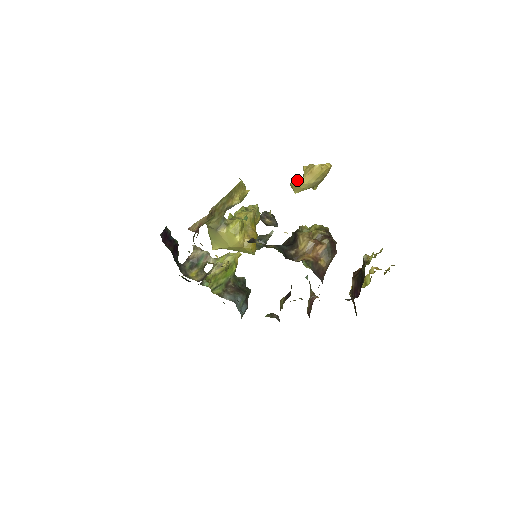
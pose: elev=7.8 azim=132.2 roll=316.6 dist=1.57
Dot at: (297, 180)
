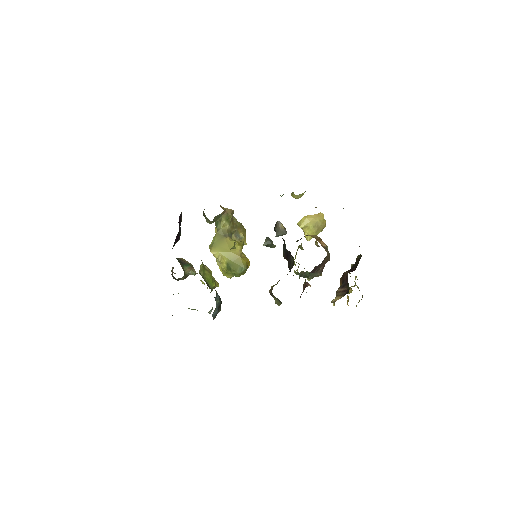
Dot at: (307, 215)
